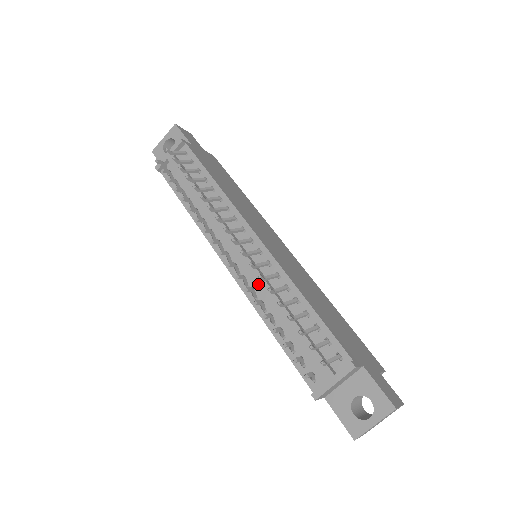
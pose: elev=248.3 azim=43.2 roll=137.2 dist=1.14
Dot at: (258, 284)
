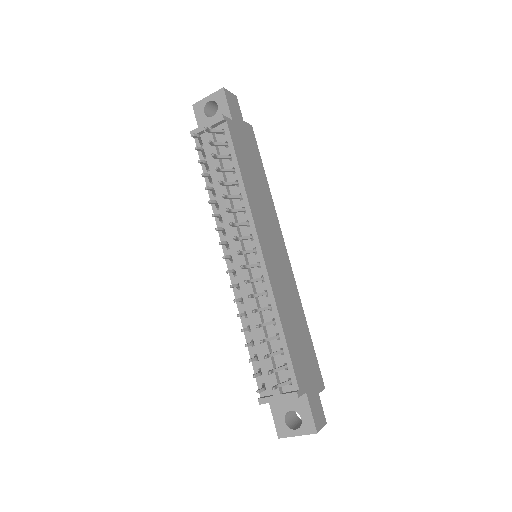
Dot at: (247, 294)
